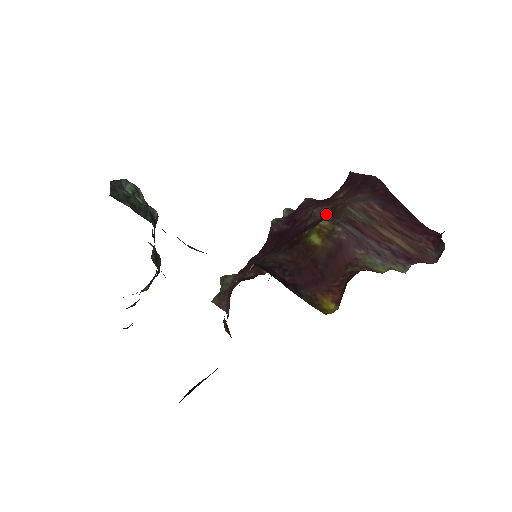
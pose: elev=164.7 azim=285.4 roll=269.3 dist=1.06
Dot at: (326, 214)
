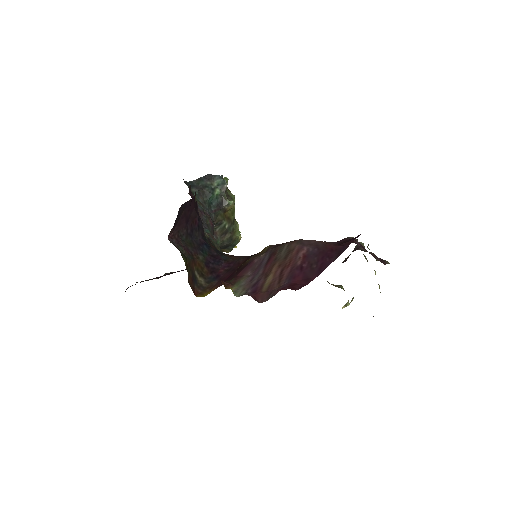
Dot at: occluded
